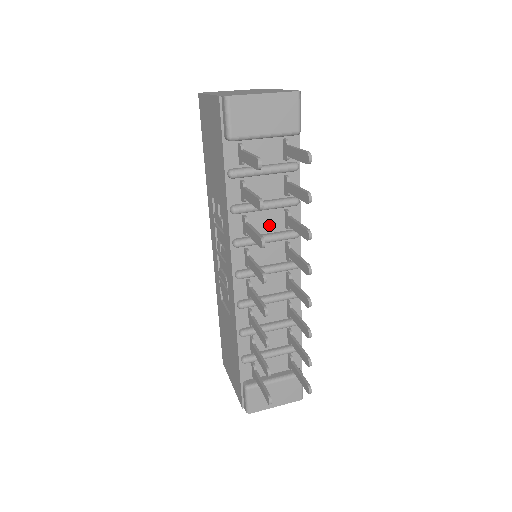
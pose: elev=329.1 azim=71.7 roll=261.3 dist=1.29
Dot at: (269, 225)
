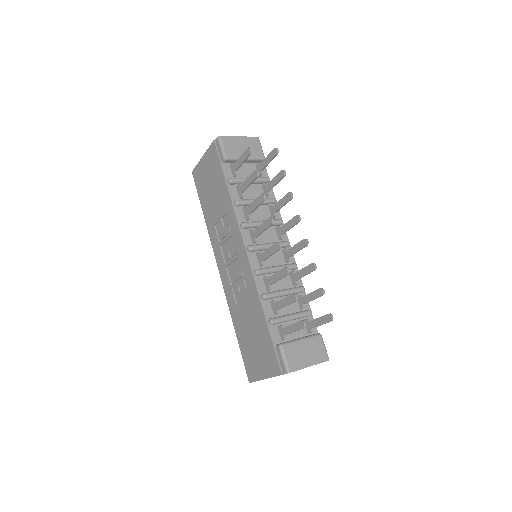
Dot at: (261, 216)
